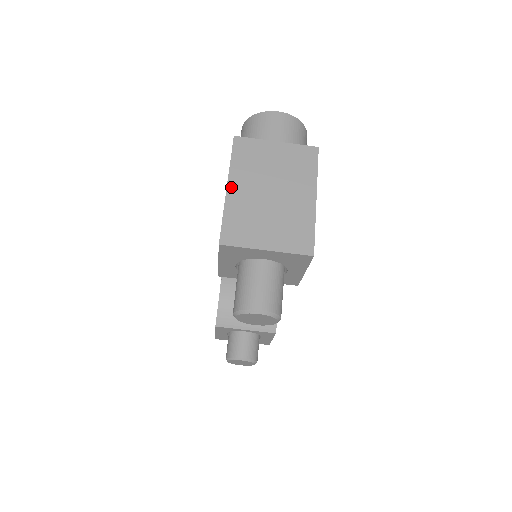
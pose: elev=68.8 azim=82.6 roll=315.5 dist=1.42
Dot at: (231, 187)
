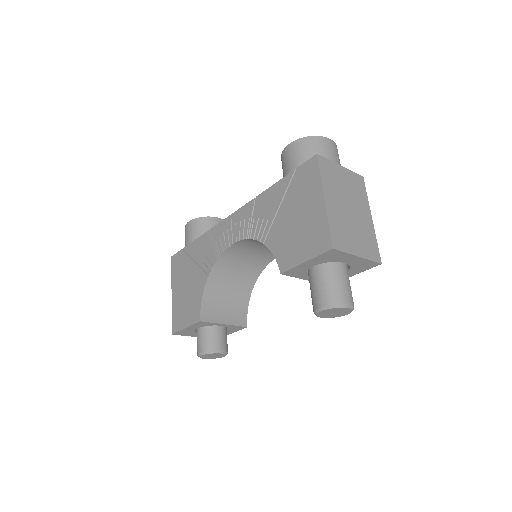
Dot at: (327, 199)
